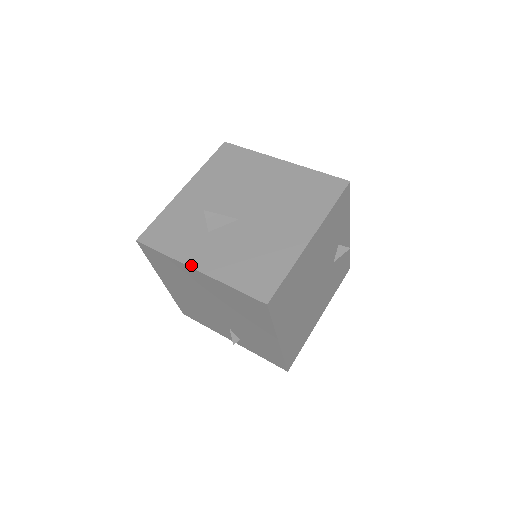
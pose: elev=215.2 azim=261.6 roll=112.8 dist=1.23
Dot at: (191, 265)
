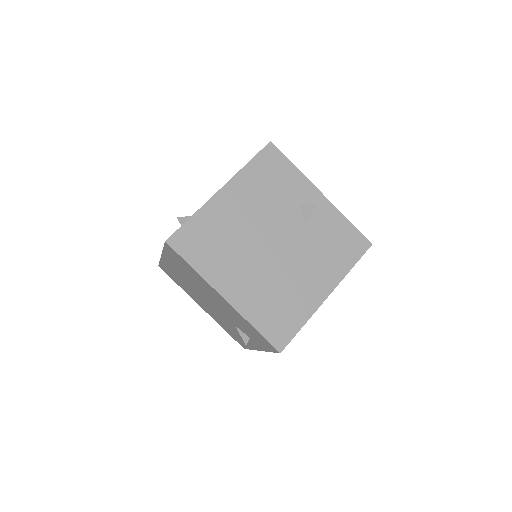
Dot at: occluded
